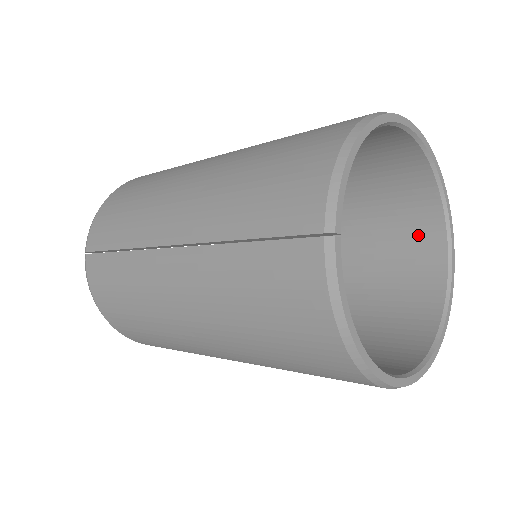
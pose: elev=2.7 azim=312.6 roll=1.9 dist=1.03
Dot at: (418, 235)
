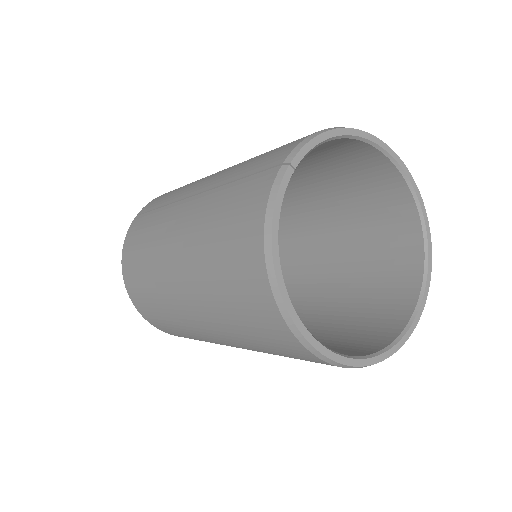
Dot at: (399, 284)
